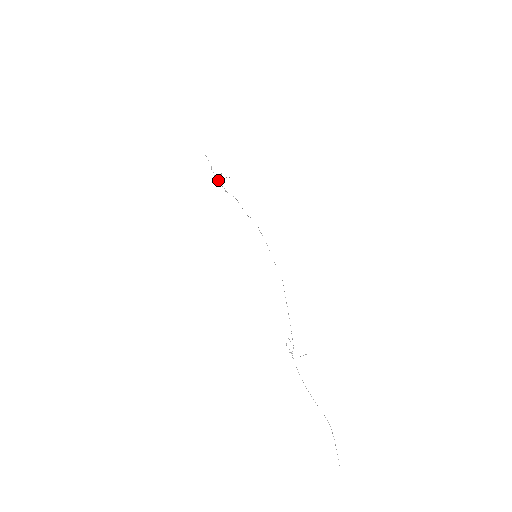
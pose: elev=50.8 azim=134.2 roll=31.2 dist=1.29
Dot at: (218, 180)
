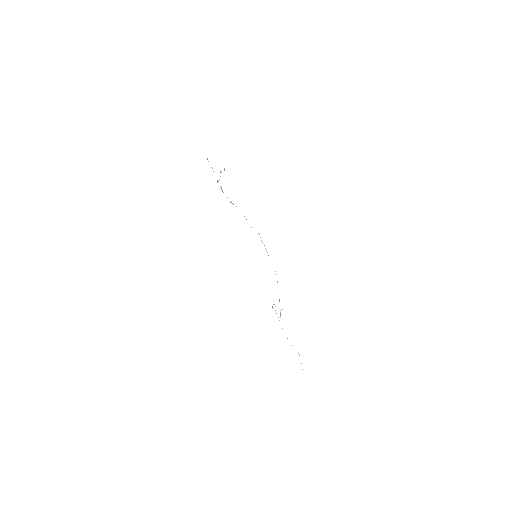
Dot at: (221, 186)
